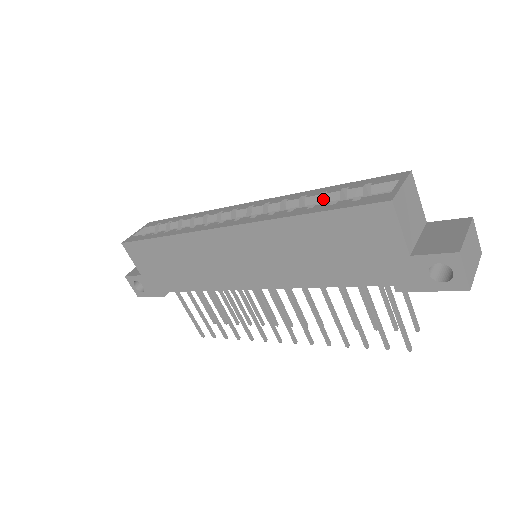
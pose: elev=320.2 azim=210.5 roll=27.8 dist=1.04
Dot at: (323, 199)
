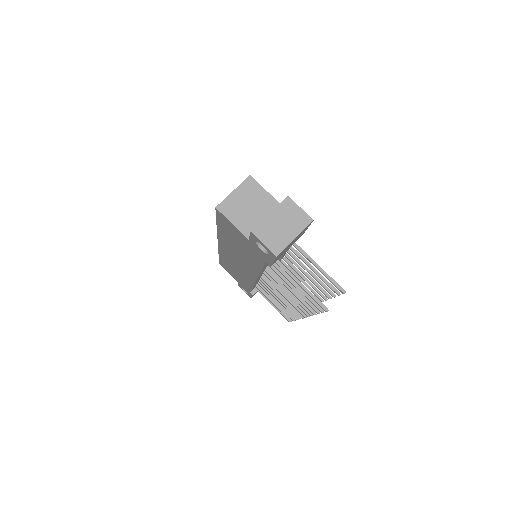
Dot at: occluded
